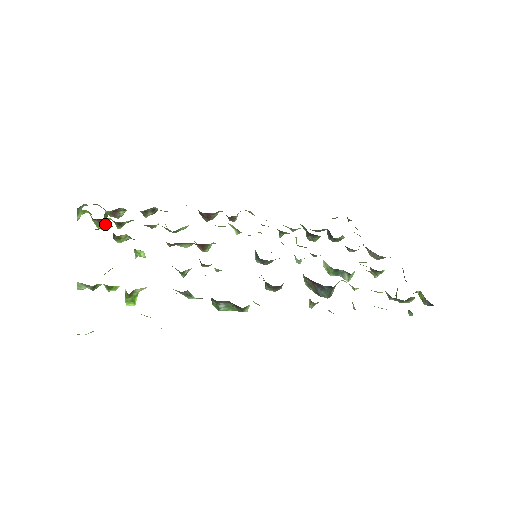
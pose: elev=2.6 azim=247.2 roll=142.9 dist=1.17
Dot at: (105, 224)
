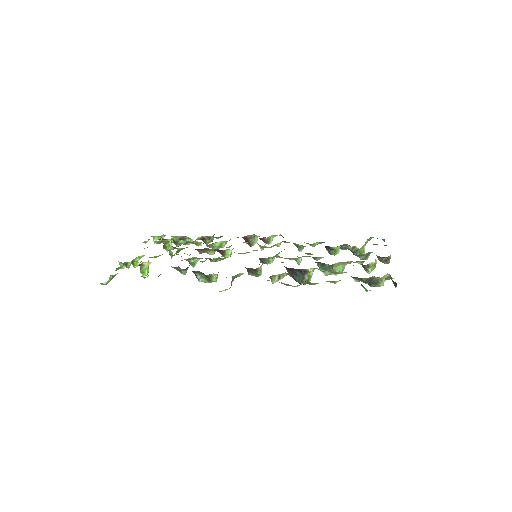
Dot at: occluded
